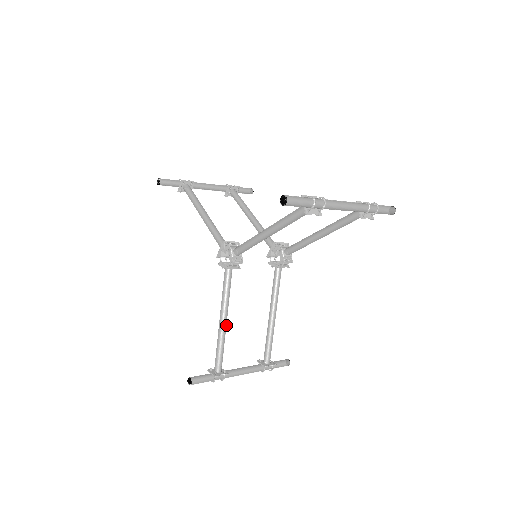
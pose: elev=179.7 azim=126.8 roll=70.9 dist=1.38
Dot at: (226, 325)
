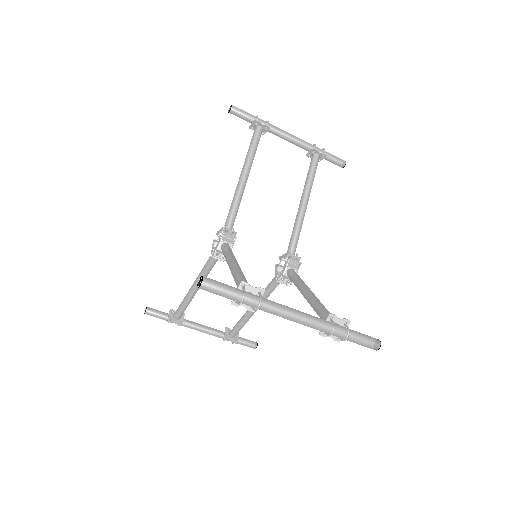
Dot at: (240, 268)
